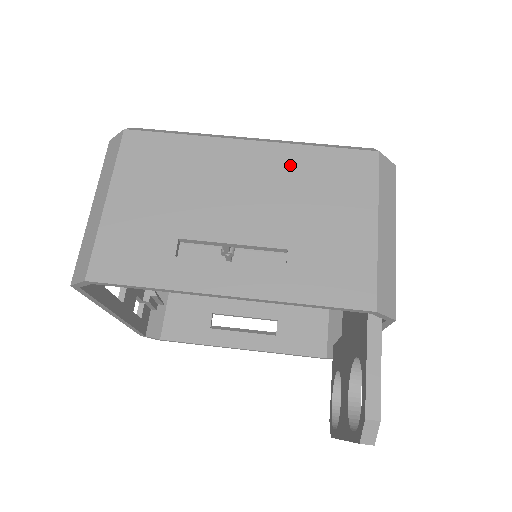
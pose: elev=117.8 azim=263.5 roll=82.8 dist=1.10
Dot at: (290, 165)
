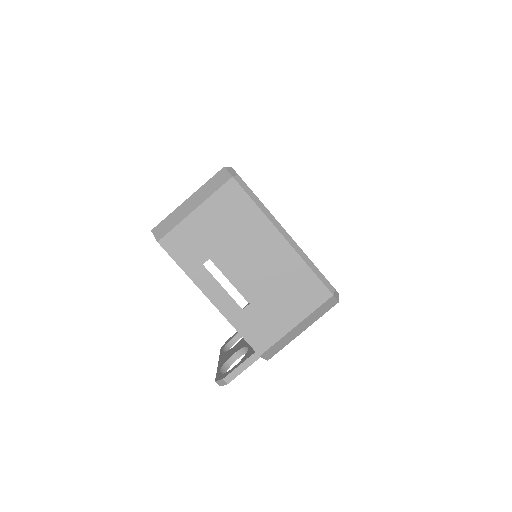
Dot at: (289, 266)
